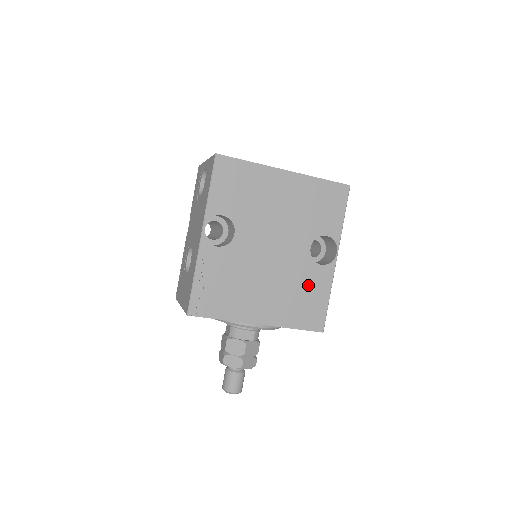
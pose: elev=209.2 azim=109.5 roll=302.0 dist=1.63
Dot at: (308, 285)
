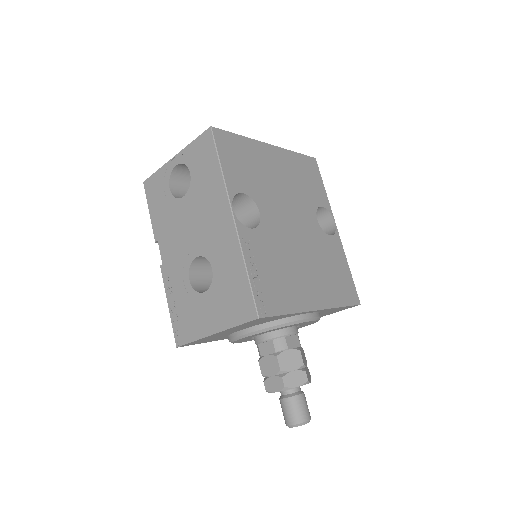
Dot at: (331, 258)
